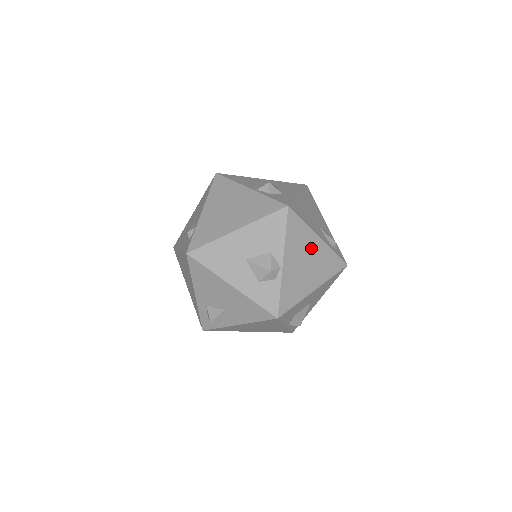
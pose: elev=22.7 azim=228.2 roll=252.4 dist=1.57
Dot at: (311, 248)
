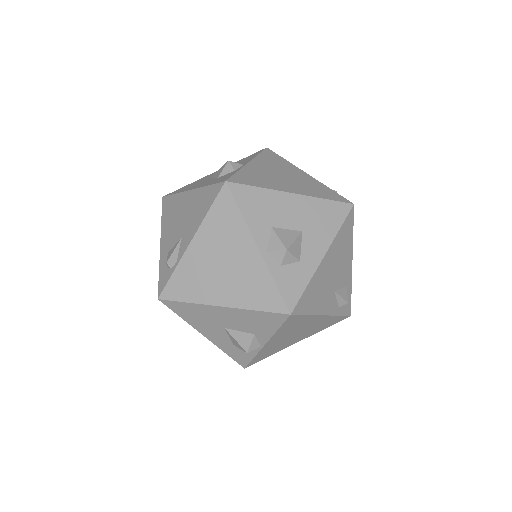
Dot at: (308, 324)
